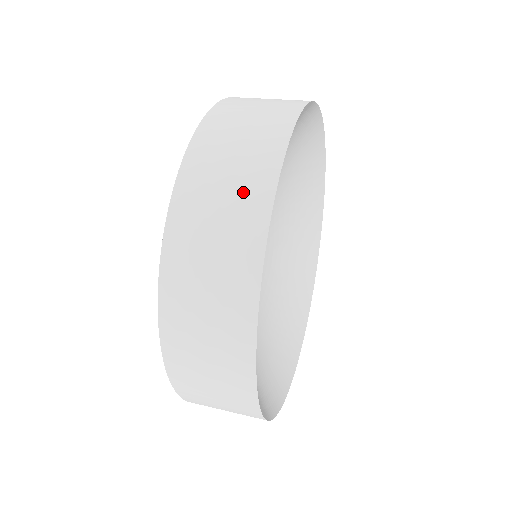
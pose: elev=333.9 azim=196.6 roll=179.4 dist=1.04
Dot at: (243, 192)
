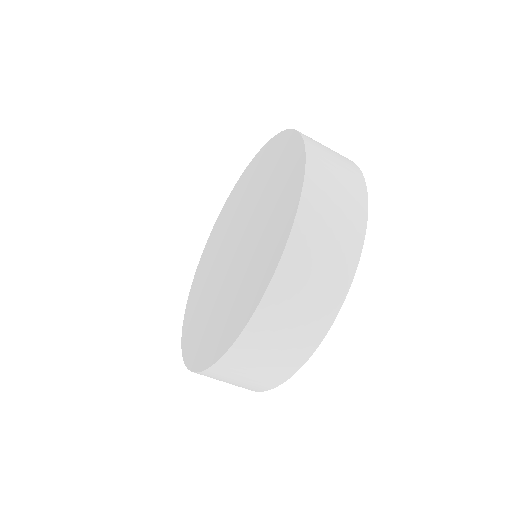
Dot at: (349, 200)
